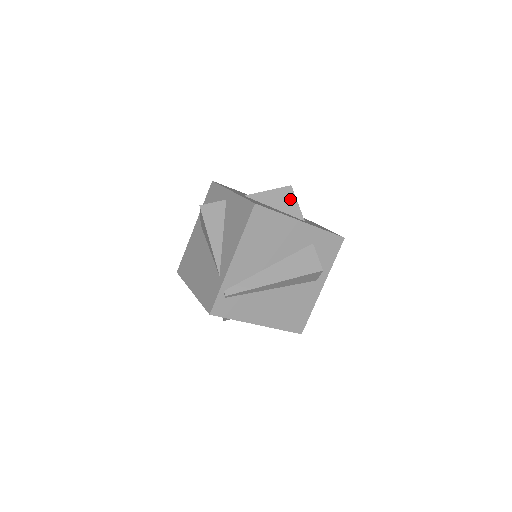
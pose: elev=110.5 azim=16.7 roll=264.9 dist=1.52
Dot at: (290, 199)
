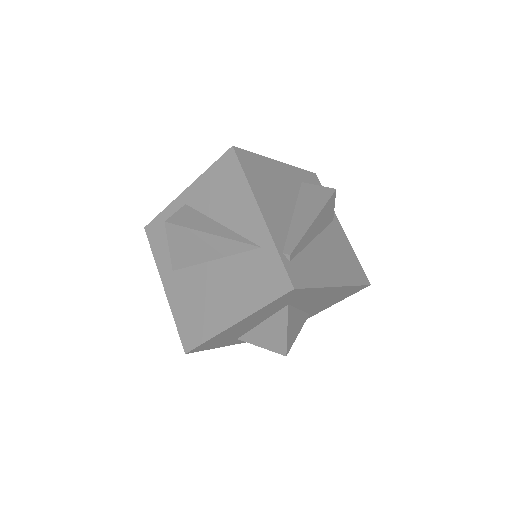
Dot at: occluded
